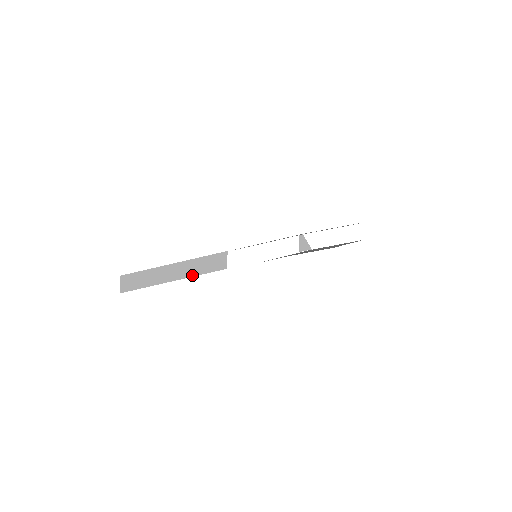
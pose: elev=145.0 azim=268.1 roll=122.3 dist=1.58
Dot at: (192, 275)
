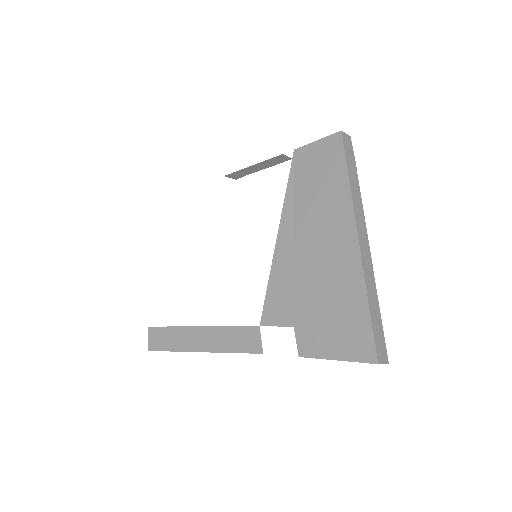
Dot at: occluded
